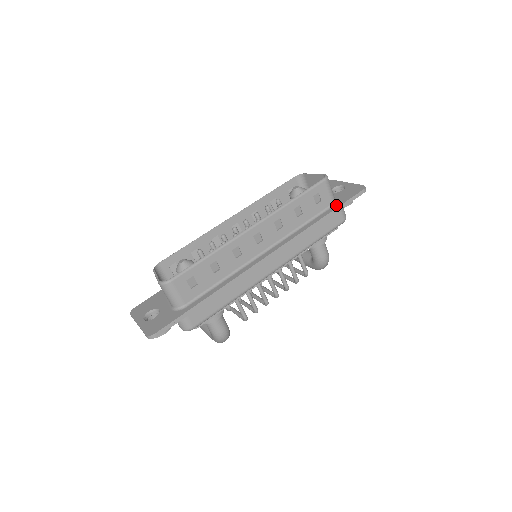
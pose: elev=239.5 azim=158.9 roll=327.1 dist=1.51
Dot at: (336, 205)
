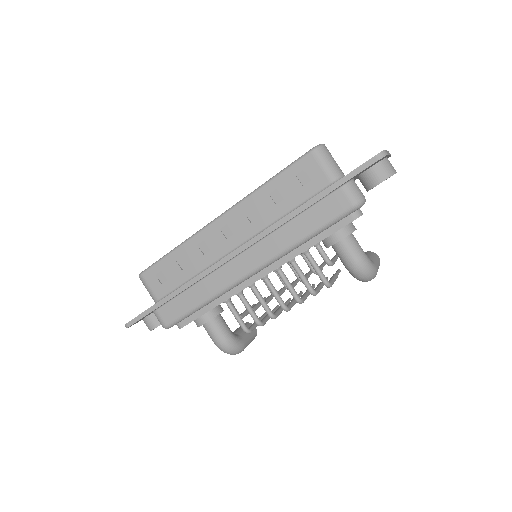
Dot at: (332, 184)
